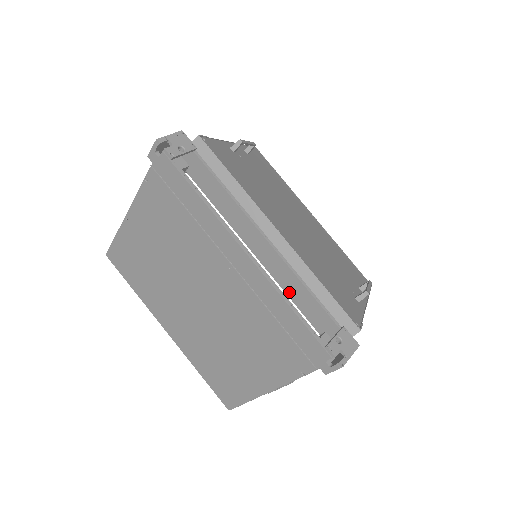
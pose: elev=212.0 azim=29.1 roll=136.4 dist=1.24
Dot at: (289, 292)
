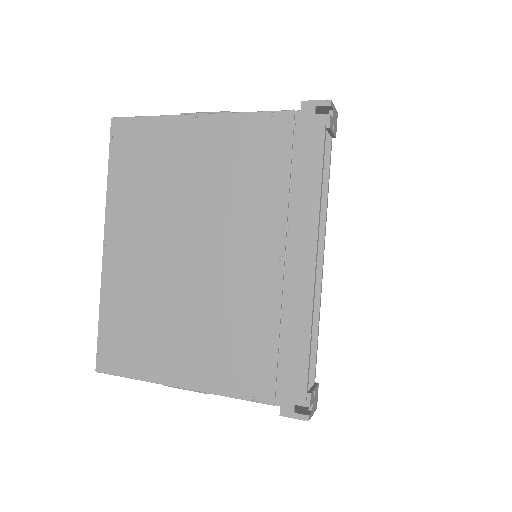
Dot at: occluded
